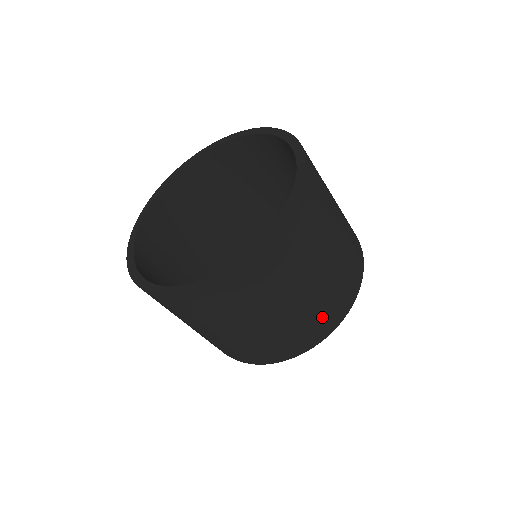
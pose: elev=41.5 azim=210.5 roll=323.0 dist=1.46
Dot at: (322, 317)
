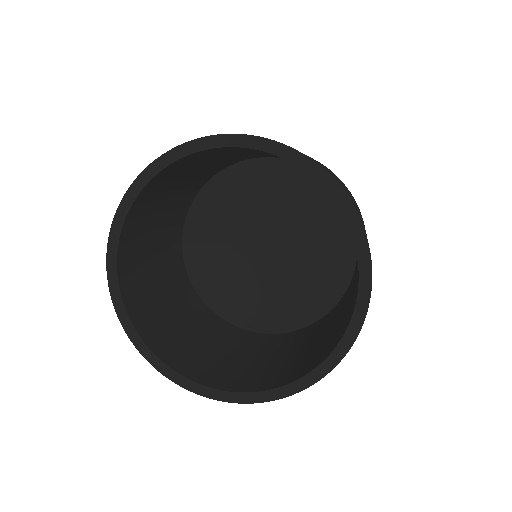
Dot at: occluded
